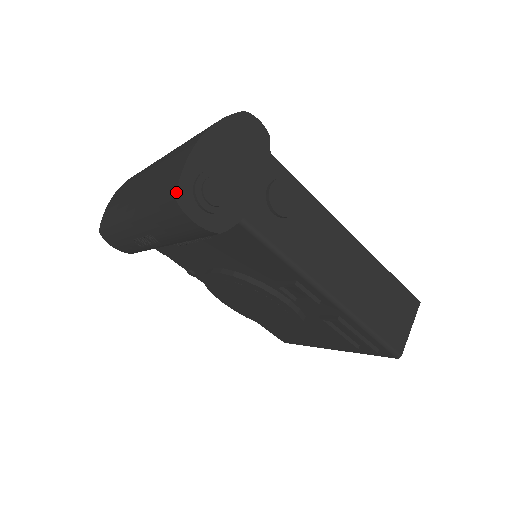
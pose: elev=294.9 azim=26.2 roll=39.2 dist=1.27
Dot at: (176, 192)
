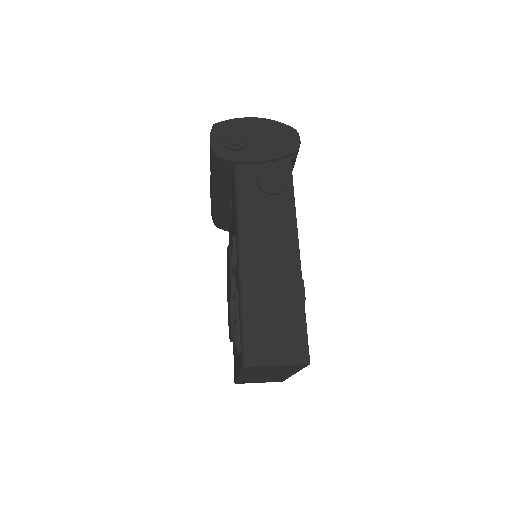
Dot at: (218, 122)
